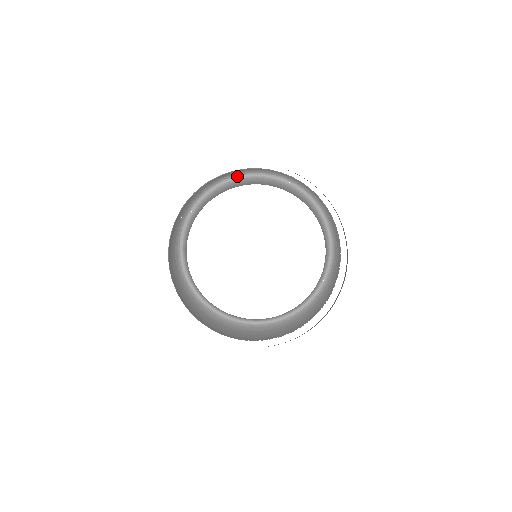
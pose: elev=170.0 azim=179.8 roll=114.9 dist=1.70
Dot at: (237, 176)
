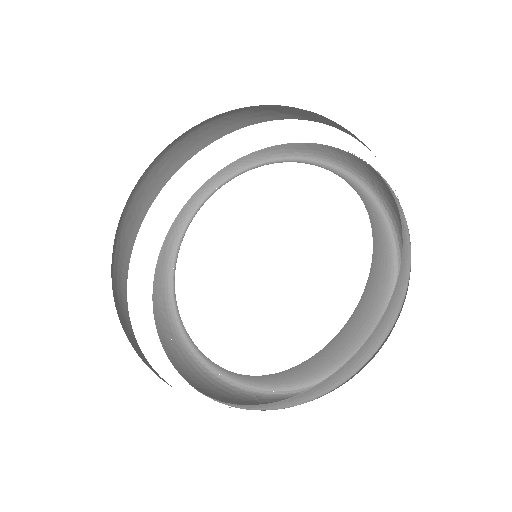
Dot at: (178, 244)
